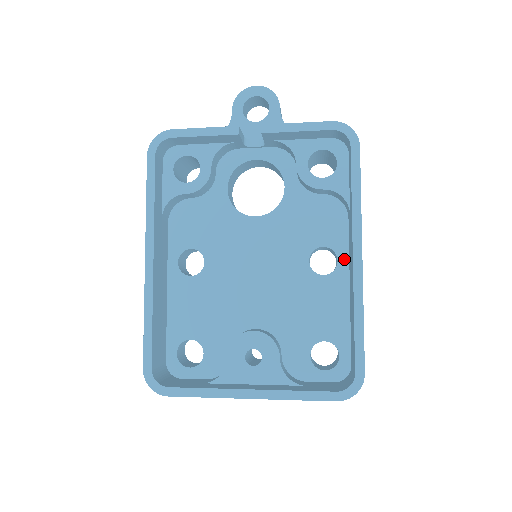
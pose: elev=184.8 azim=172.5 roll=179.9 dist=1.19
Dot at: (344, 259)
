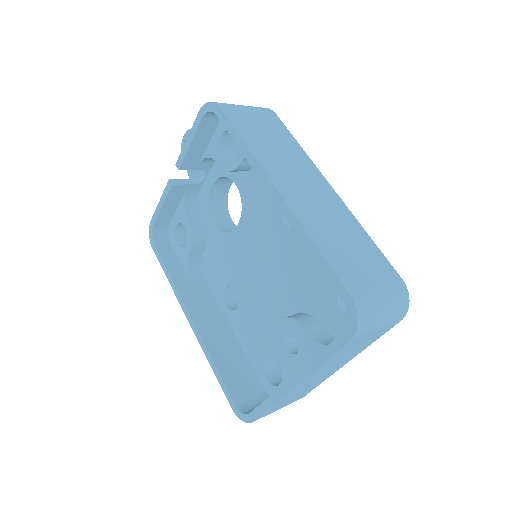
Dot at: occluded
